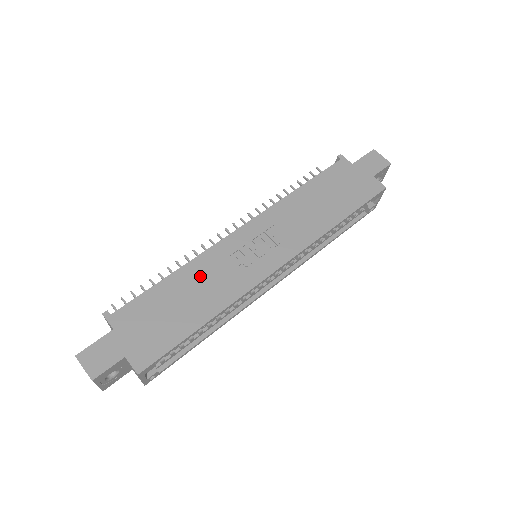
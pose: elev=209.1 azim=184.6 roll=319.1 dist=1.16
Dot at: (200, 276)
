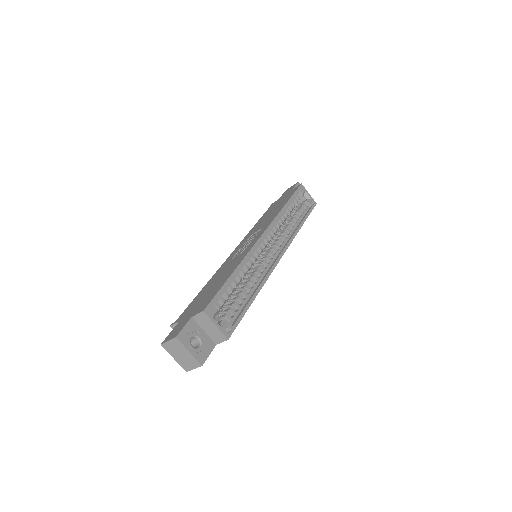
Dot at: (220, 273)
